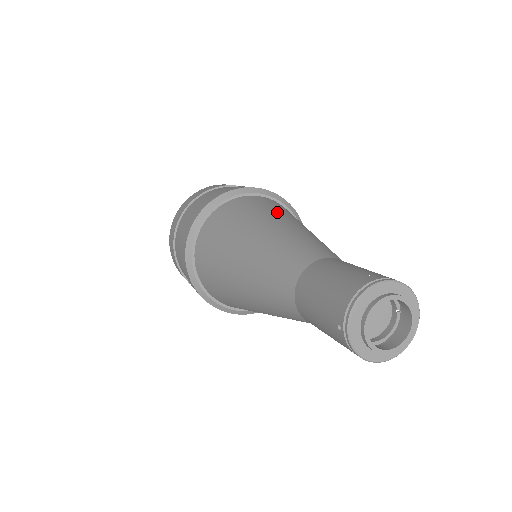
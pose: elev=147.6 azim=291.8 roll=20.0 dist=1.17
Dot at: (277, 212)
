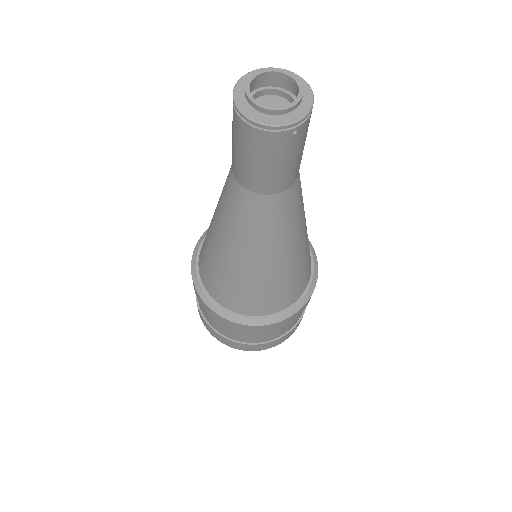
Dot at: occluded
